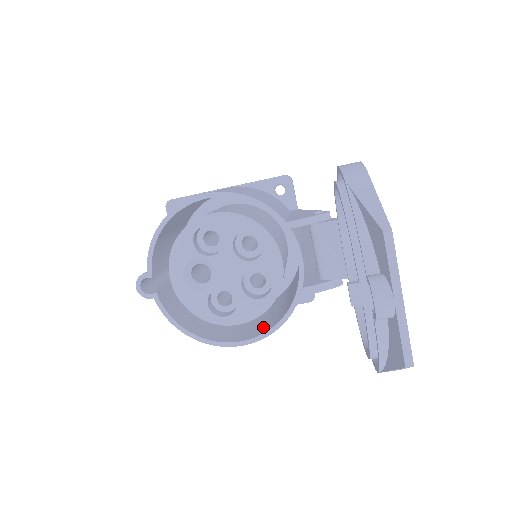
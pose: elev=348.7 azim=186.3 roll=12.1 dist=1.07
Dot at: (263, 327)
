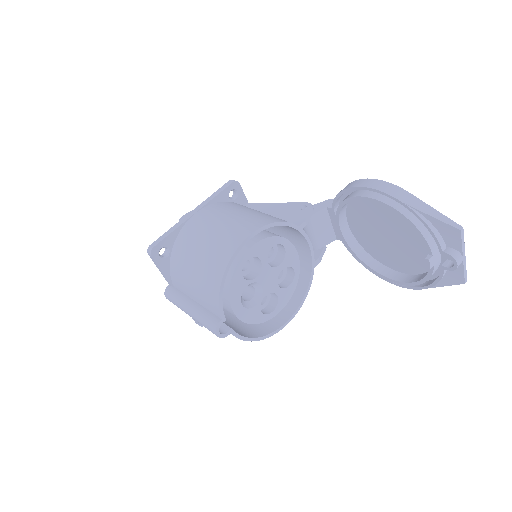
Dot at: (289, 301)
